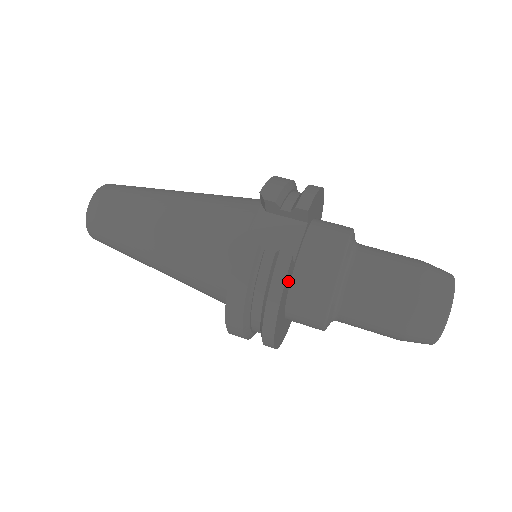
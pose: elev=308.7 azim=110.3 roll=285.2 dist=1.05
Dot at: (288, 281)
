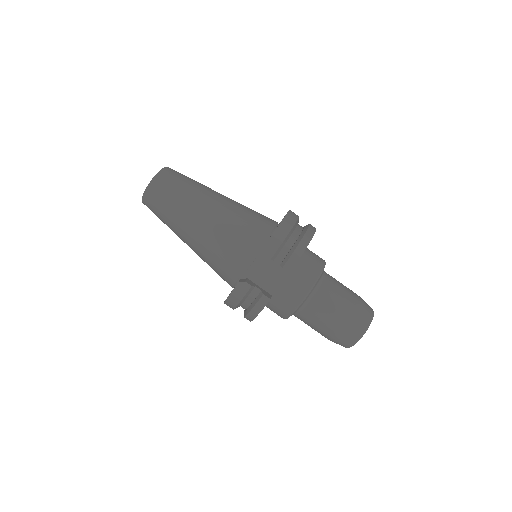
Dot at: occluded
